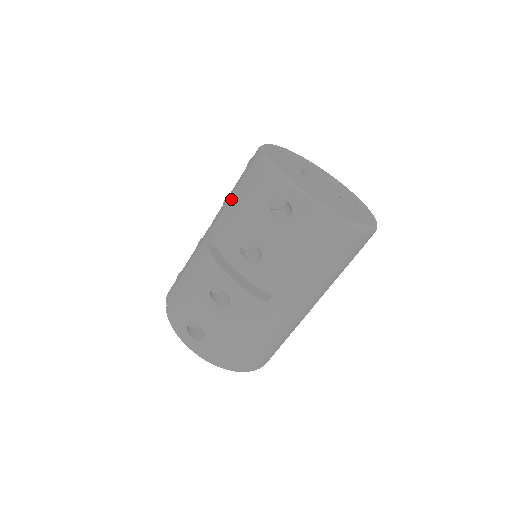
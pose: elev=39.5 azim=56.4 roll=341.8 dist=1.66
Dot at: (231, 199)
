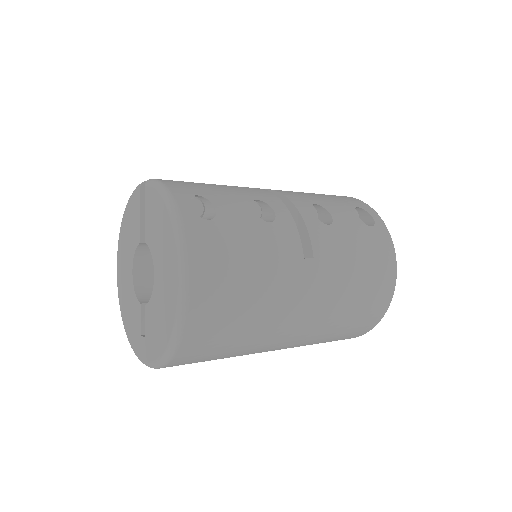
Dot at: occluded
